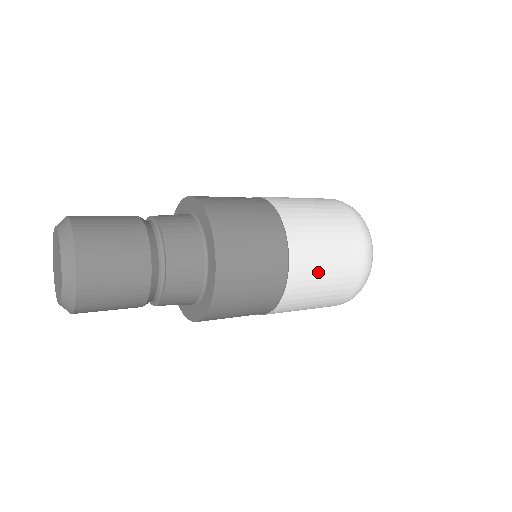
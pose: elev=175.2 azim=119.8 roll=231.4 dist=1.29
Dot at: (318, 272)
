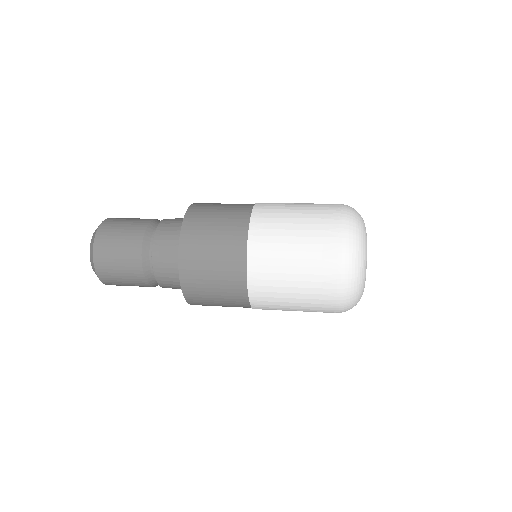
Dot at: (280, 287)
